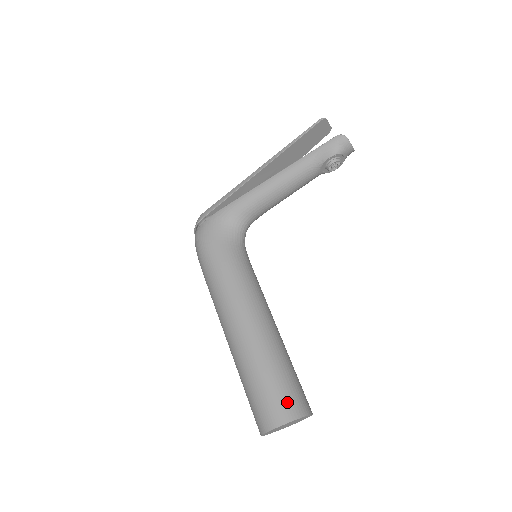
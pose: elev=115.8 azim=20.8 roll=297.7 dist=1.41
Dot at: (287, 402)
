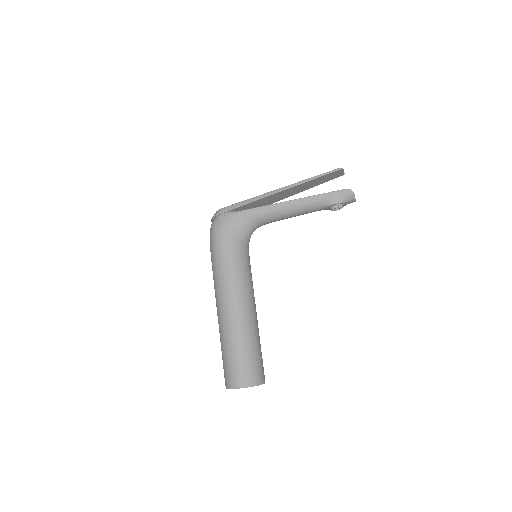
Dot at: (252, 373)
